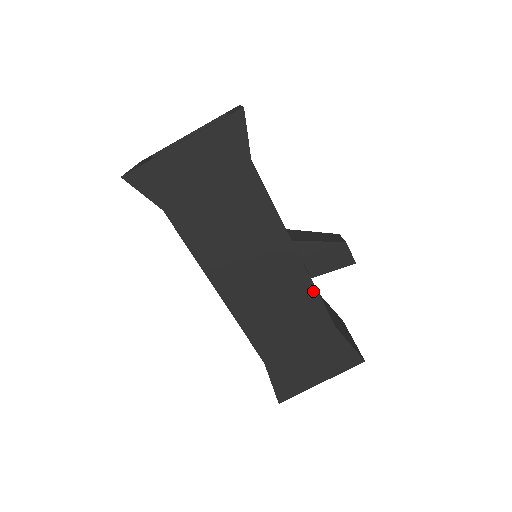
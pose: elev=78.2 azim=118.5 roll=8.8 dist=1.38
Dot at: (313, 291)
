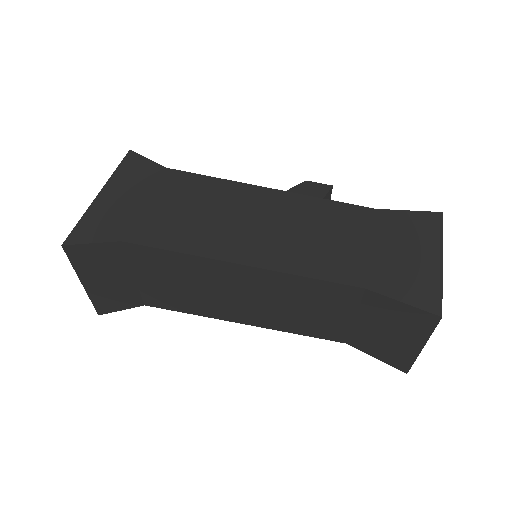
Dot at: (318, 201)
